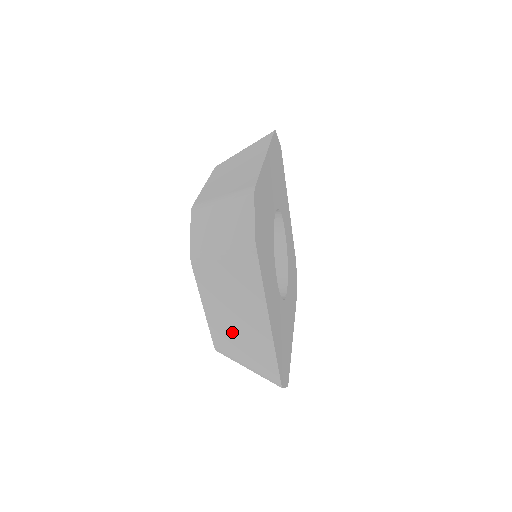
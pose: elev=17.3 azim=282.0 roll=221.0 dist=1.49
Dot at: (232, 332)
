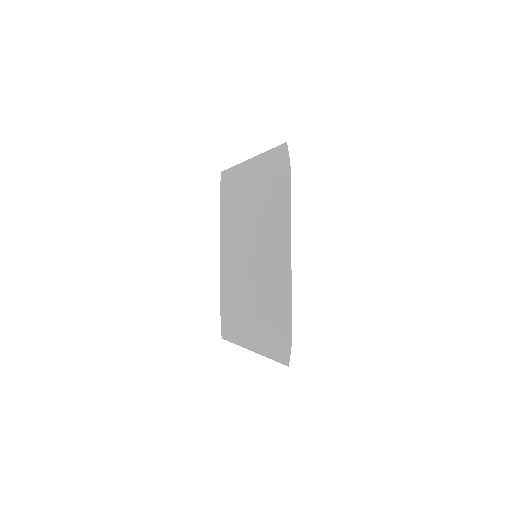
Dot at: (246, 277)
